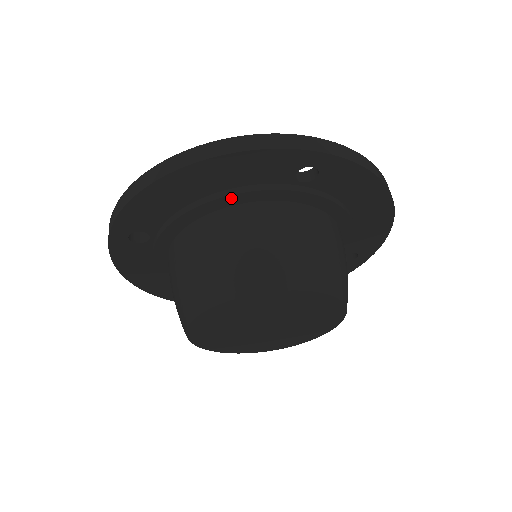
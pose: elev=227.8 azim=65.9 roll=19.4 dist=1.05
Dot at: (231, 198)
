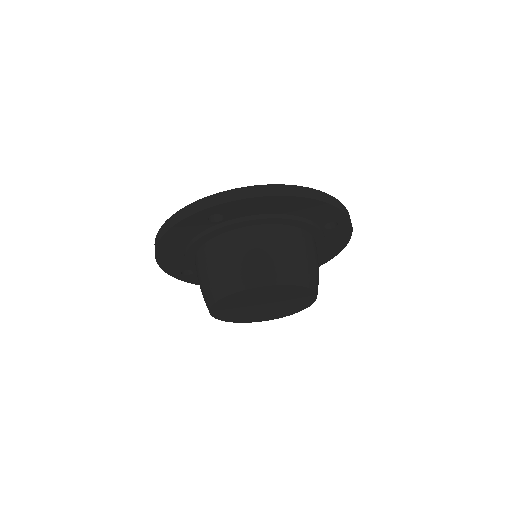
Dot at: (295, 221)
